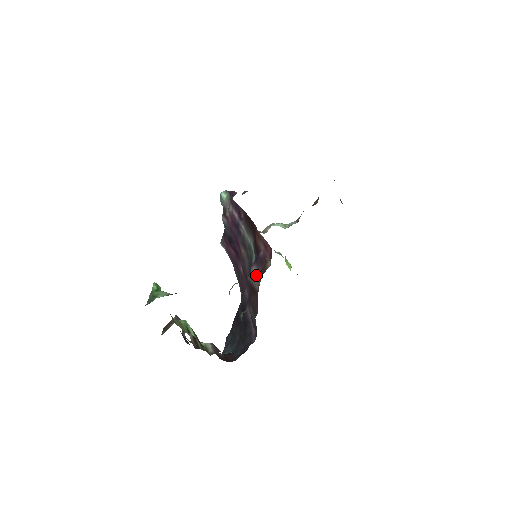
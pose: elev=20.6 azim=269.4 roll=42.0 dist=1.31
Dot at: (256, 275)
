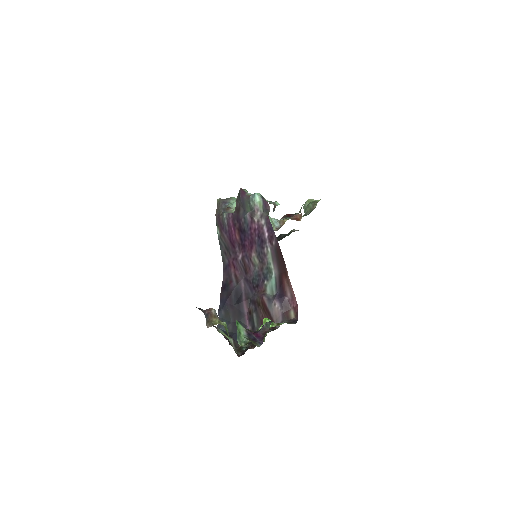
Dot at: (277, 310)
